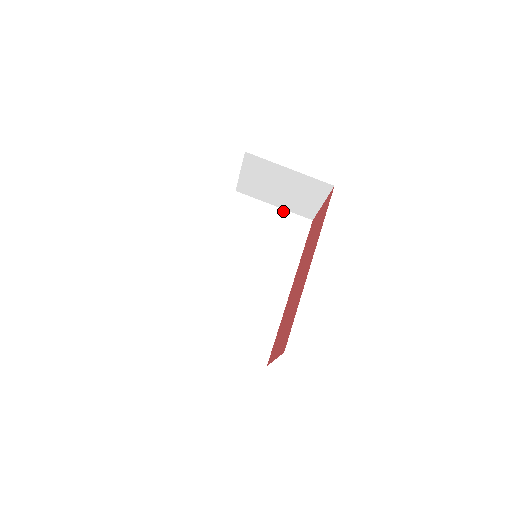
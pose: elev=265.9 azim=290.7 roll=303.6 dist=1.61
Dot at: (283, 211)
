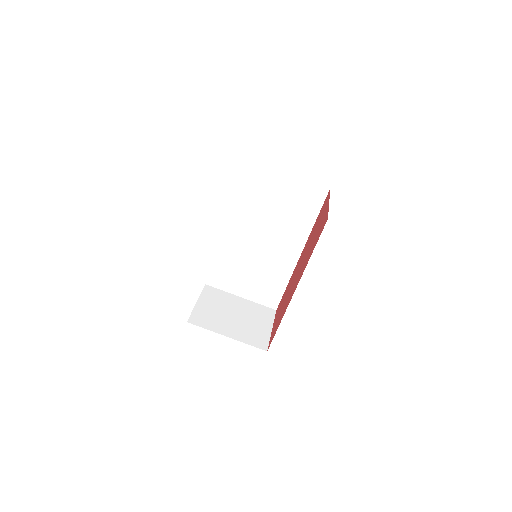
Dot at: (297, 178)
